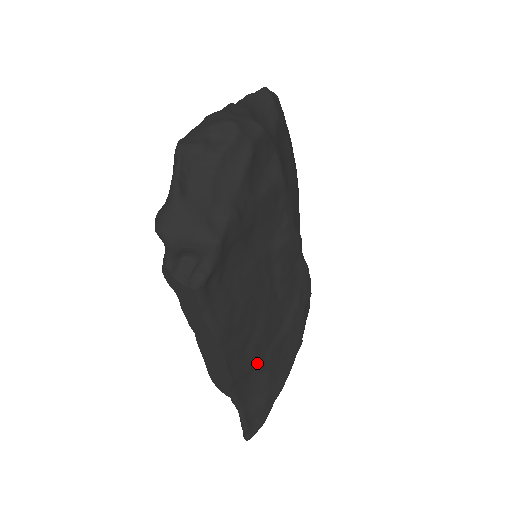
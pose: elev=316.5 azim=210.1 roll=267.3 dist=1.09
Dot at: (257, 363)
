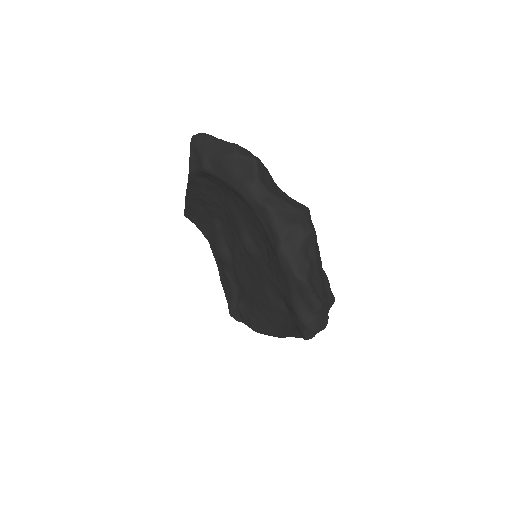
Dot at: occluded
